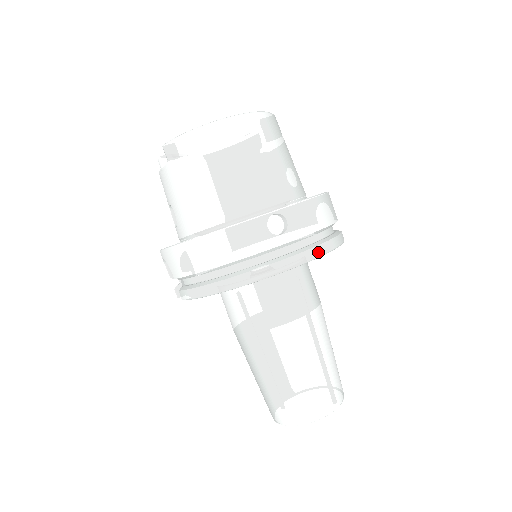
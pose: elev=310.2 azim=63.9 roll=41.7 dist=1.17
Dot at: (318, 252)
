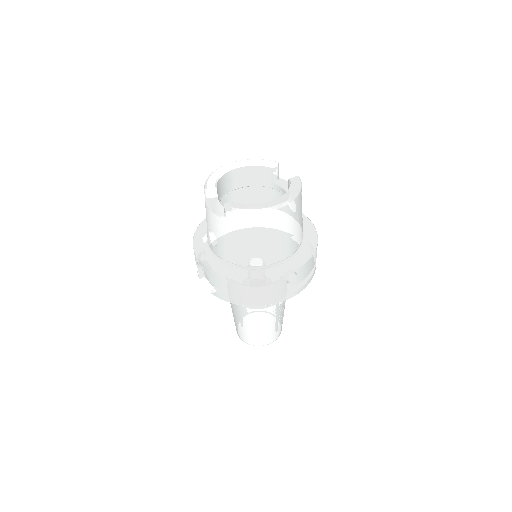
Dot at: (306, 285)
